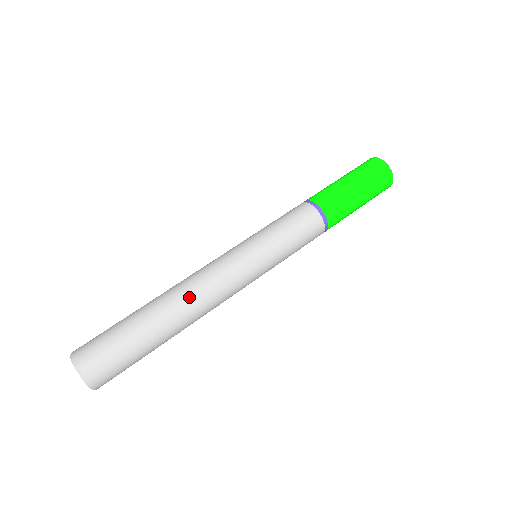
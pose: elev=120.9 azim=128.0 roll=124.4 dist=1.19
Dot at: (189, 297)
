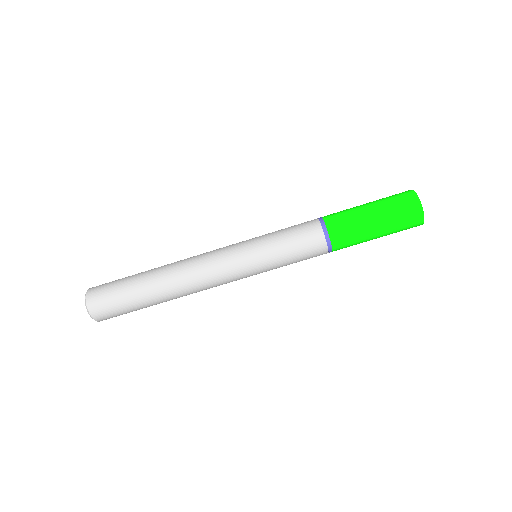
Dot at: (187, 291)
